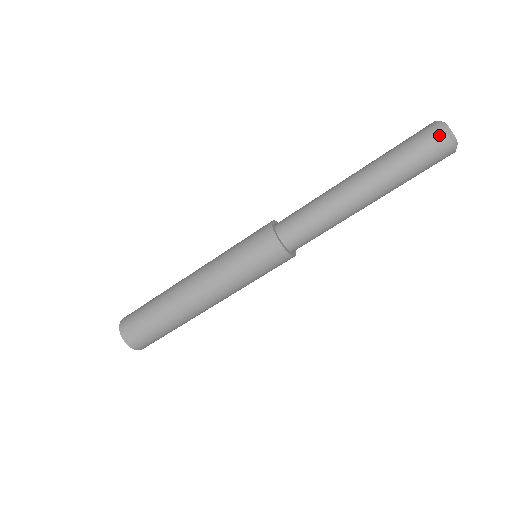
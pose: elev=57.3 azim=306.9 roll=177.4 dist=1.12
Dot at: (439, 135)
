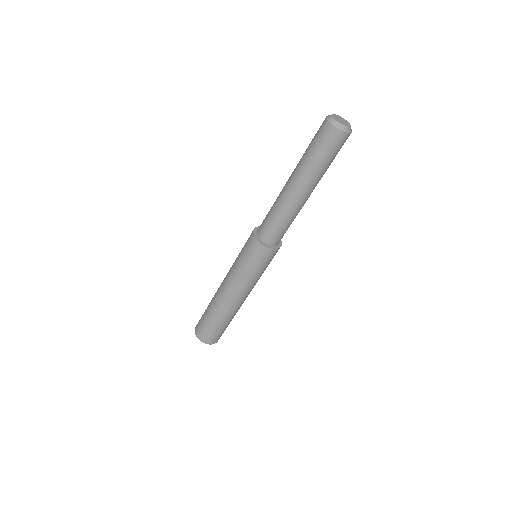
Dot at: (333, 132)
